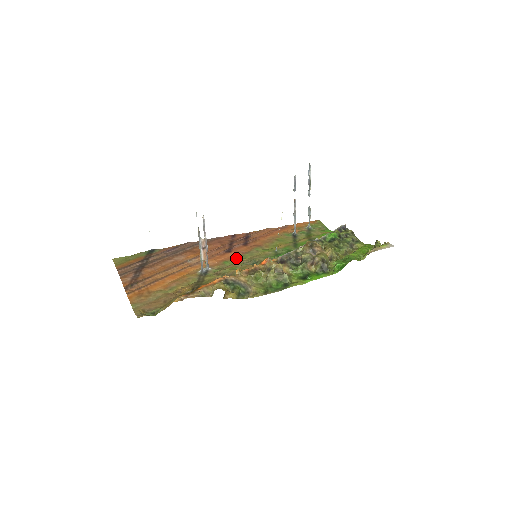
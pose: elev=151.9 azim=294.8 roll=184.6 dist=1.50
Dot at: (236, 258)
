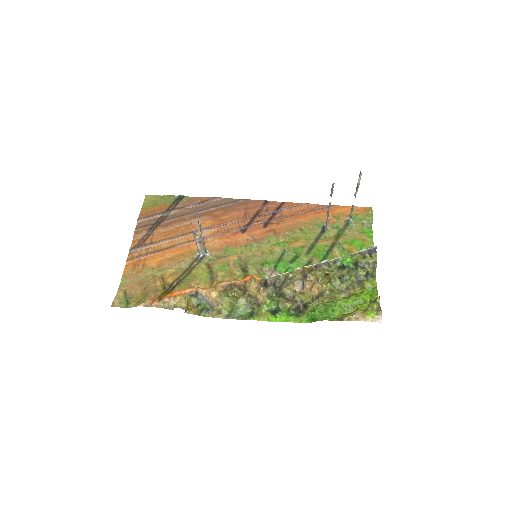
Dot at: (241, 246)
